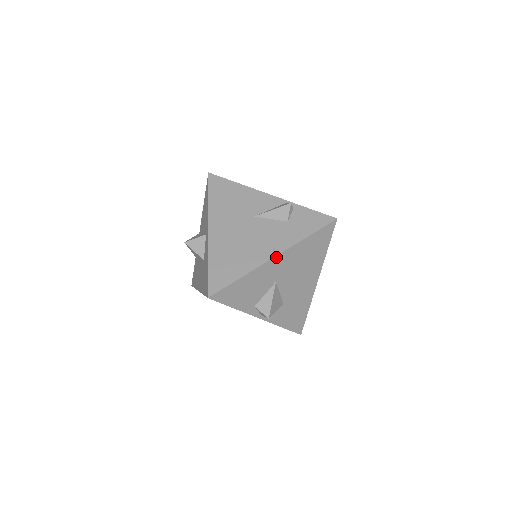
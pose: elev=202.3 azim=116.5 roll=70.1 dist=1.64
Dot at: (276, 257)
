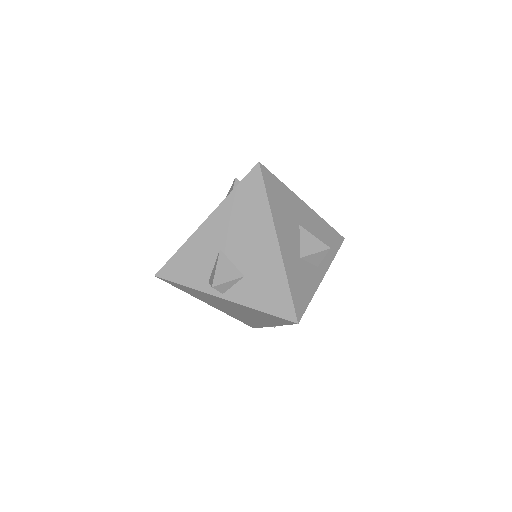
Dot at: (207, 221)
